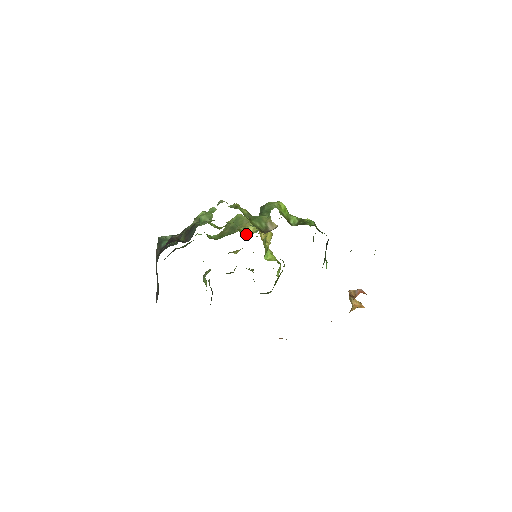
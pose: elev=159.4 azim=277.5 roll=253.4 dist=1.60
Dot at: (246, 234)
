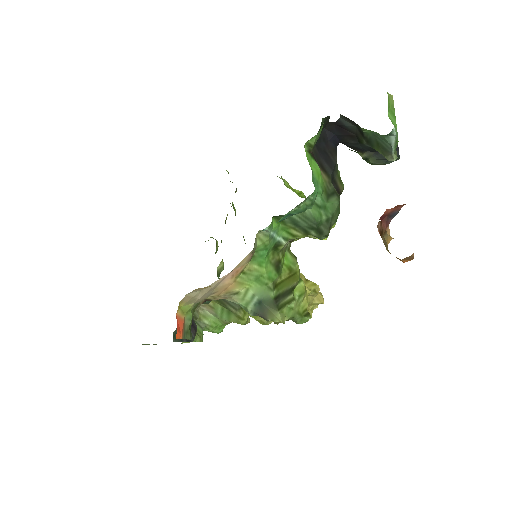
Dot at: occluded
